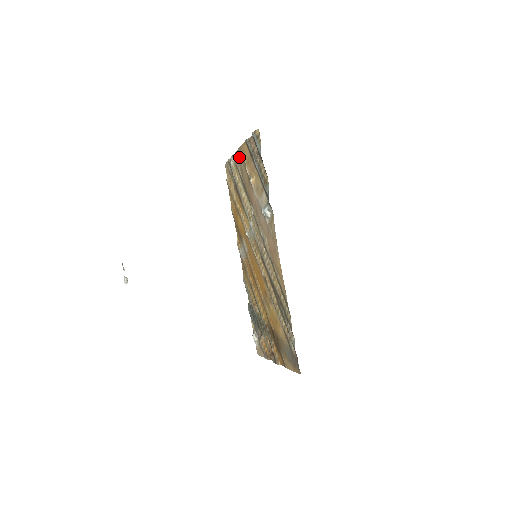
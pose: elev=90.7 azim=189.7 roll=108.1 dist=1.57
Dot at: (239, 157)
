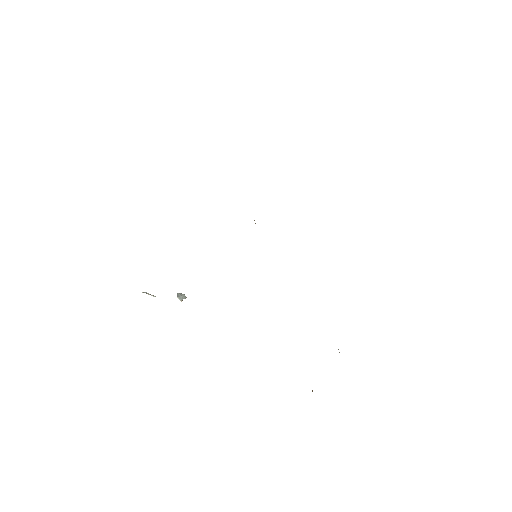
Dot at: occluded
